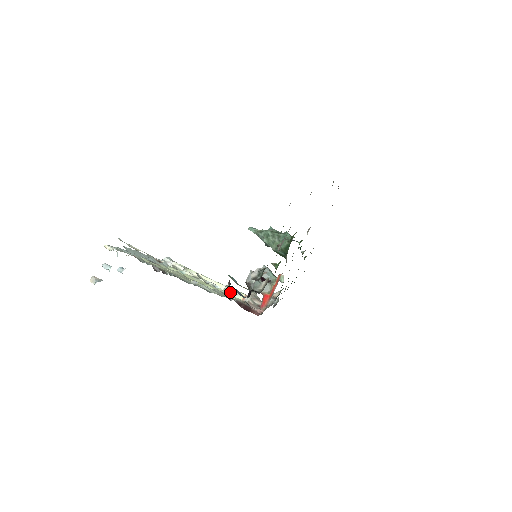
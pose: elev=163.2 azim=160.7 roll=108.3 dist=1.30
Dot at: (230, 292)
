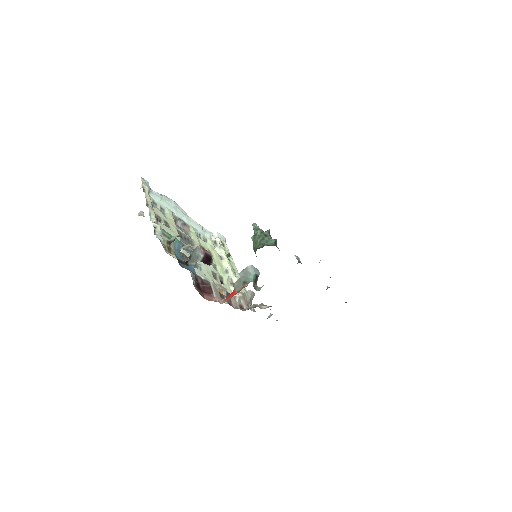
Dot at: (231, 282)
